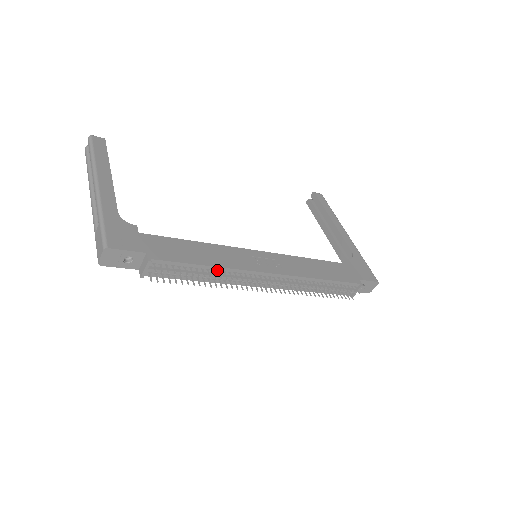
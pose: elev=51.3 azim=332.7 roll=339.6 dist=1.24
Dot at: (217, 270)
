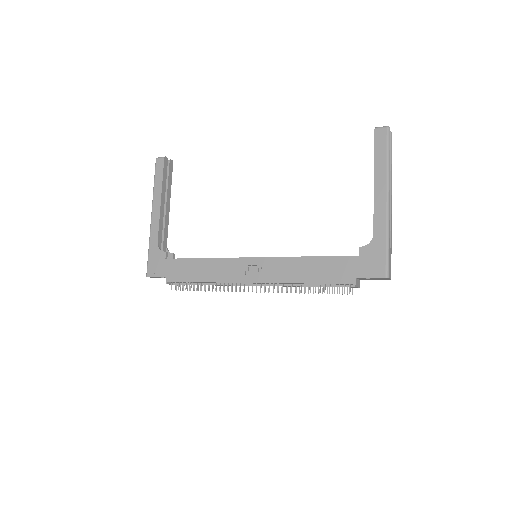
Dot at: (211, 282)
